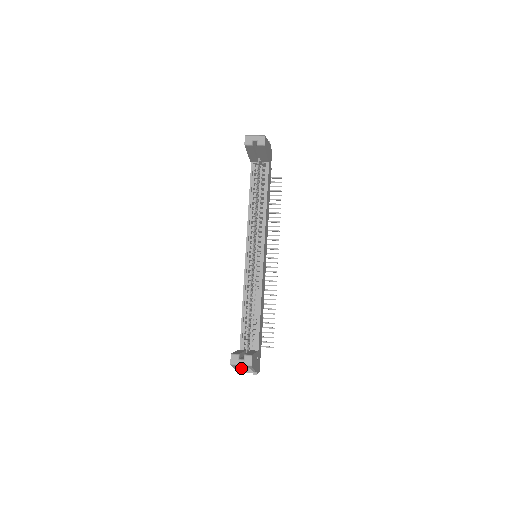
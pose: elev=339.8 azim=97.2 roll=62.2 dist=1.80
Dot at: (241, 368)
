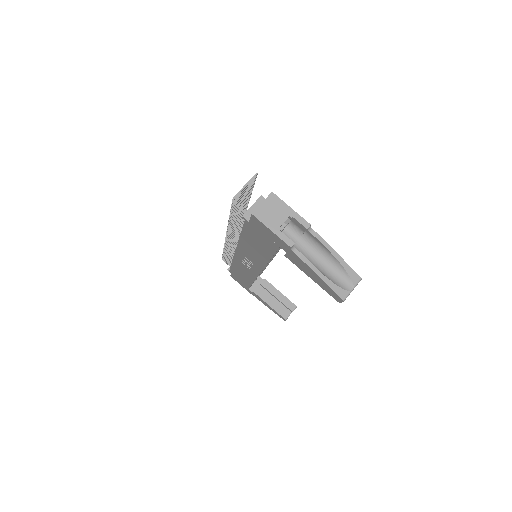
Dot at: occluded
